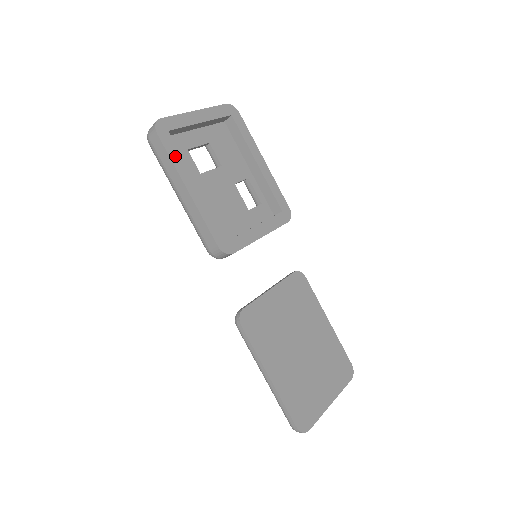
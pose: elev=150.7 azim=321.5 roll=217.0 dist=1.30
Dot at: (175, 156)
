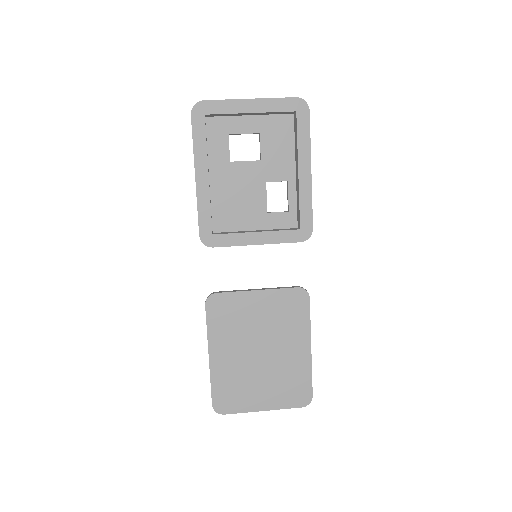
Dot at: (199, 141)
